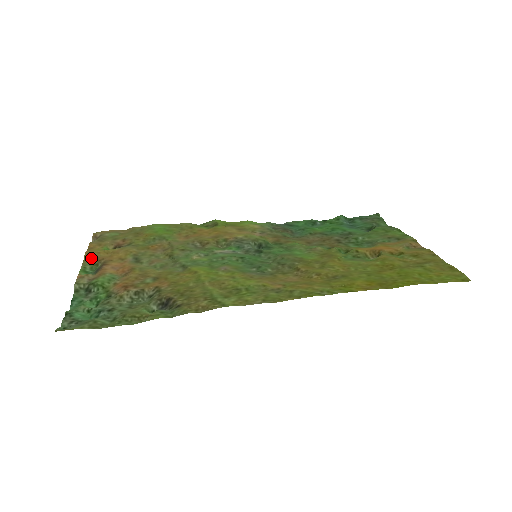
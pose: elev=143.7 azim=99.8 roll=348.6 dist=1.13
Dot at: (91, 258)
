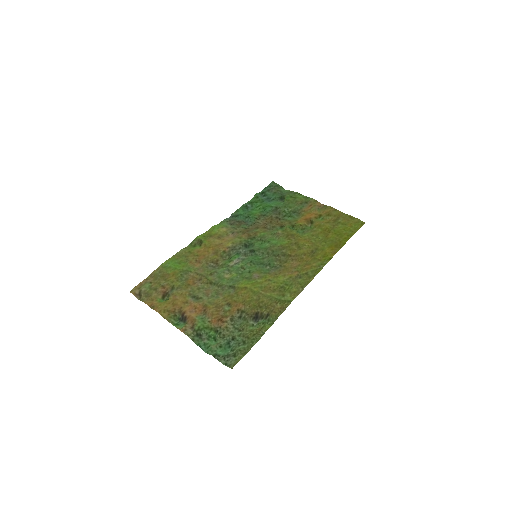
Dot at: (167, 313)
